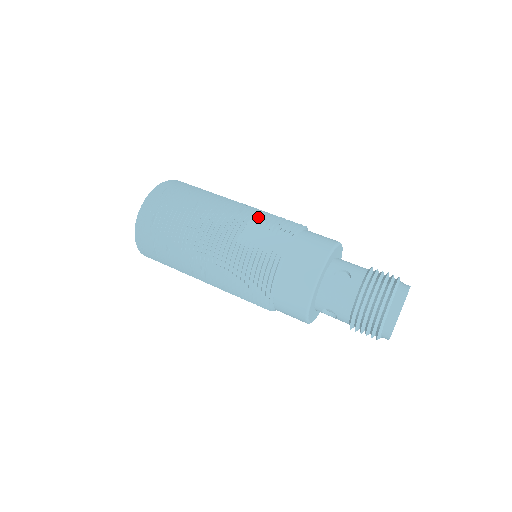
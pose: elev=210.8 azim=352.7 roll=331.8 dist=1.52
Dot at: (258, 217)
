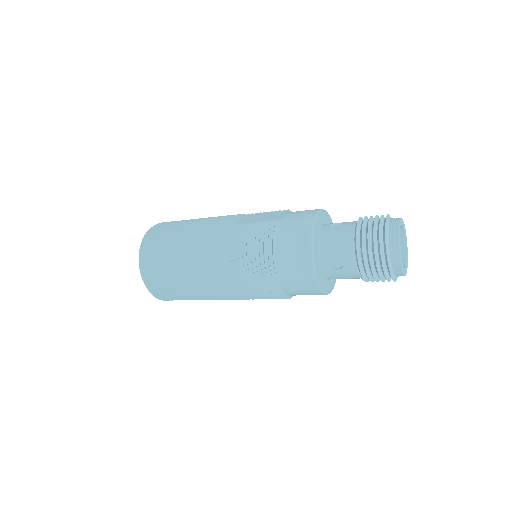
Dot at: (252, 213)
